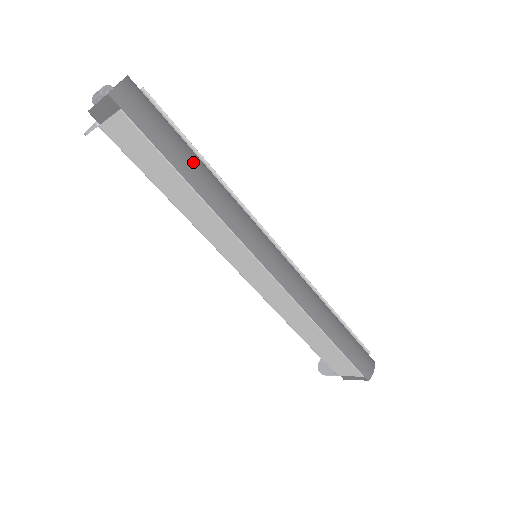
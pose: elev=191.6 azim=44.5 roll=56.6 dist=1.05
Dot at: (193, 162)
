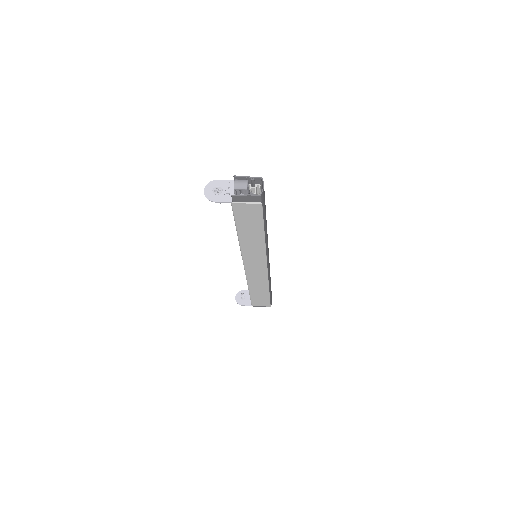
Dot at: occluded
